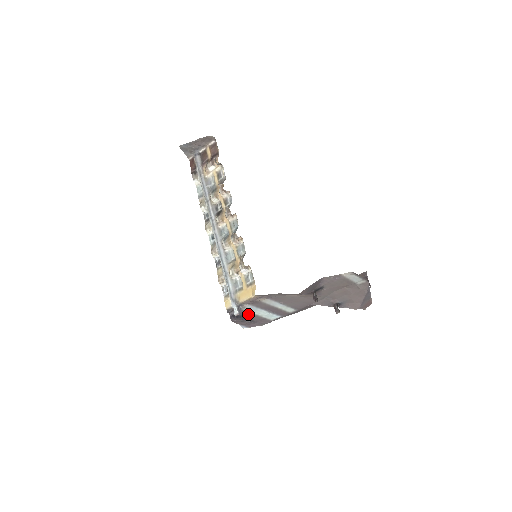
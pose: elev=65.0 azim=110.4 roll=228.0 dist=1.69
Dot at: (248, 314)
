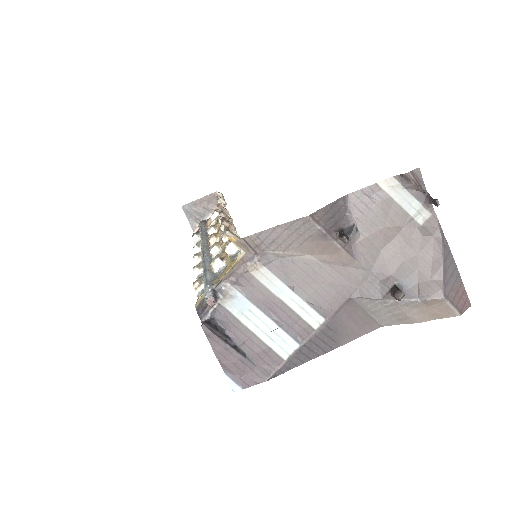
Dot at: (236, 329)
